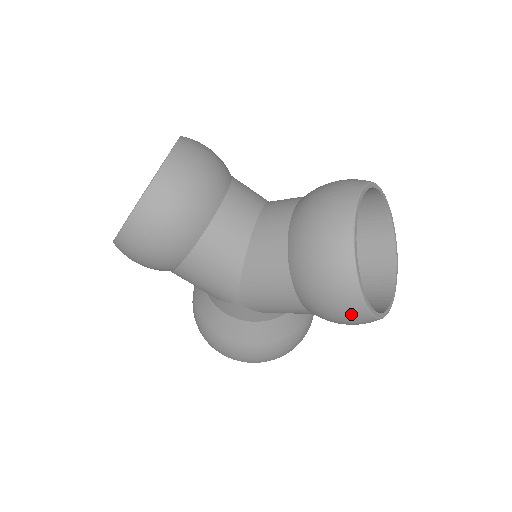
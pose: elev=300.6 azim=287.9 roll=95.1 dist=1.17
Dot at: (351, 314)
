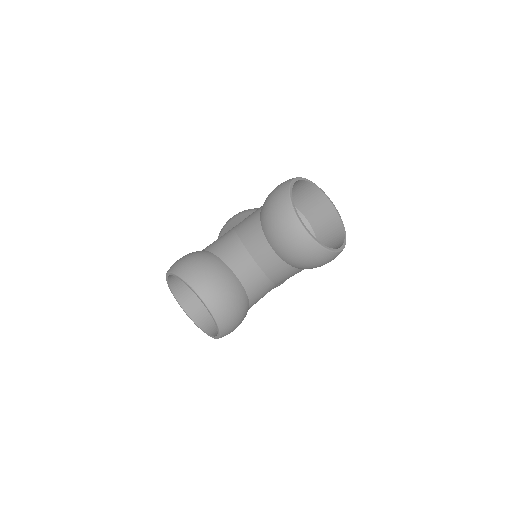
Dot at: occluded
